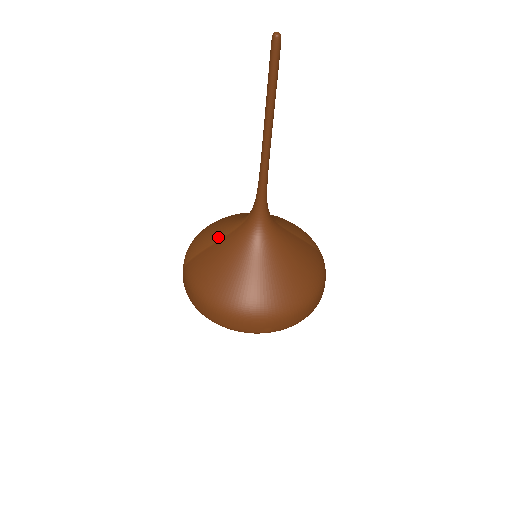
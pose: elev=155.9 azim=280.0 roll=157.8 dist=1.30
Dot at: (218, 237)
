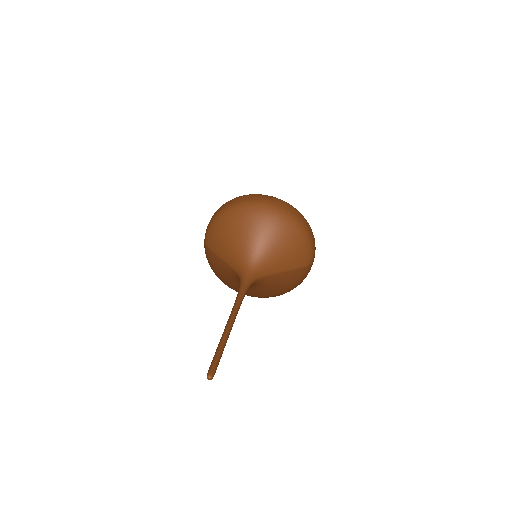
Dot at: (223, 257)
